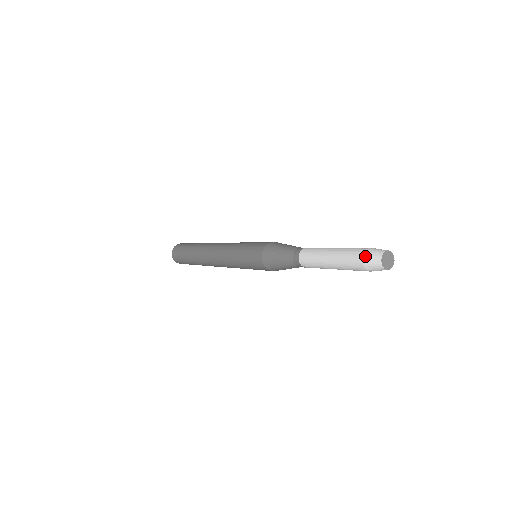
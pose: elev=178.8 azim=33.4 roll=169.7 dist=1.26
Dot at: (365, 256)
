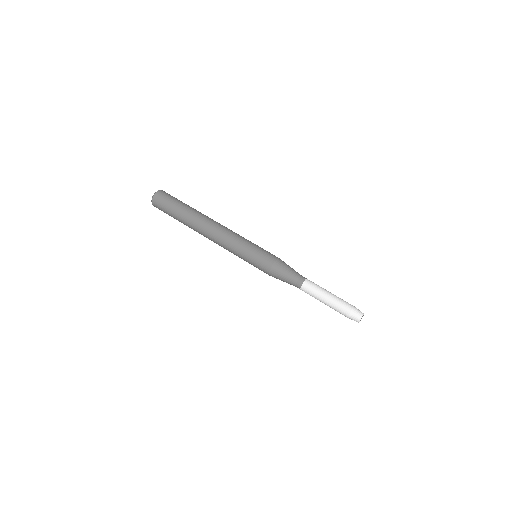
Dot at: (349, 317)
